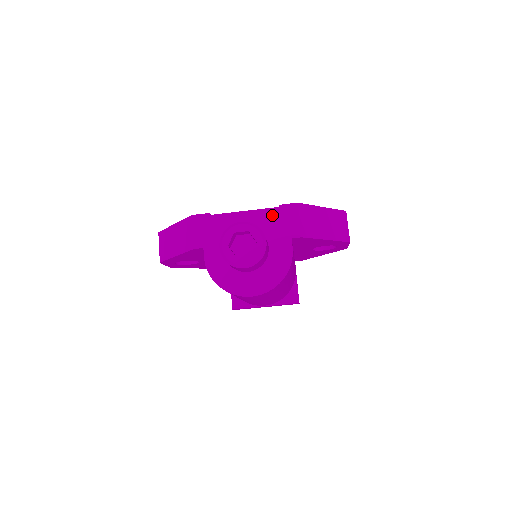
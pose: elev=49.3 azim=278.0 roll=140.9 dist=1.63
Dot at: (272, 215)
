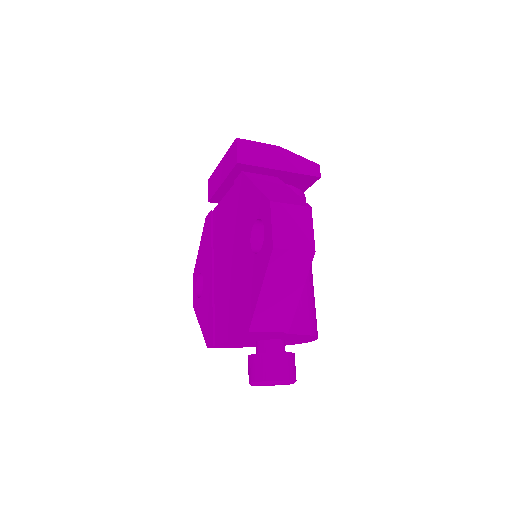
Dot at: (247, 337)
